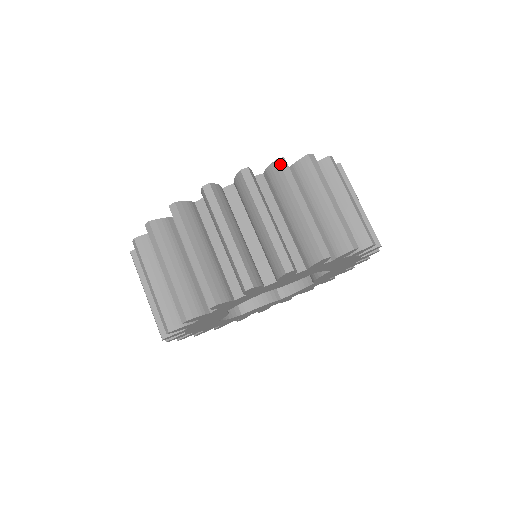
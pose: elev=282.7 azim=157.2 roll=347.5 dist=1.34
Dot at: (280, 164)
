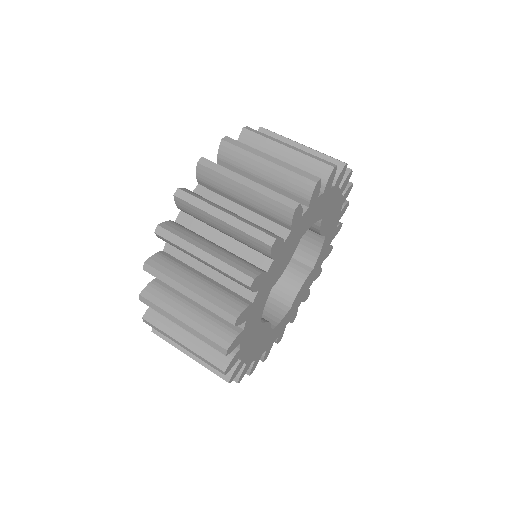
Dot at: occluded
